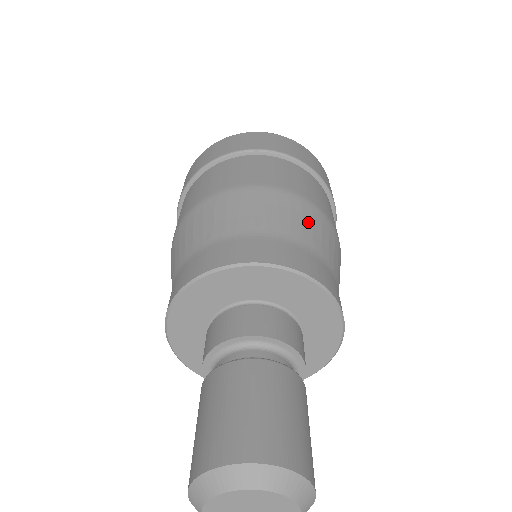
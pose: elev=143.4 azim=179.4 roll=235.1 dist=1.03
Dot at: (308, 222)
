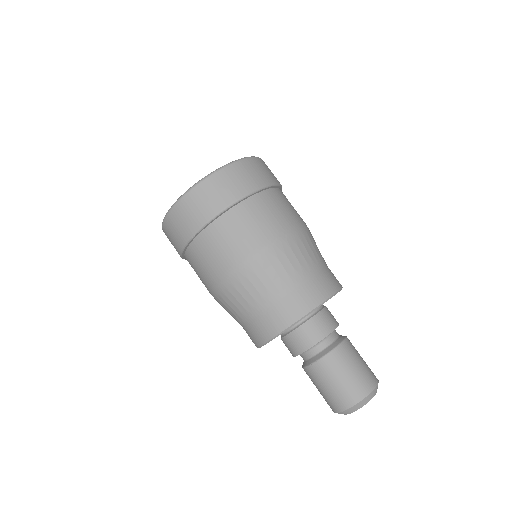
Dot at: (271, 272)
